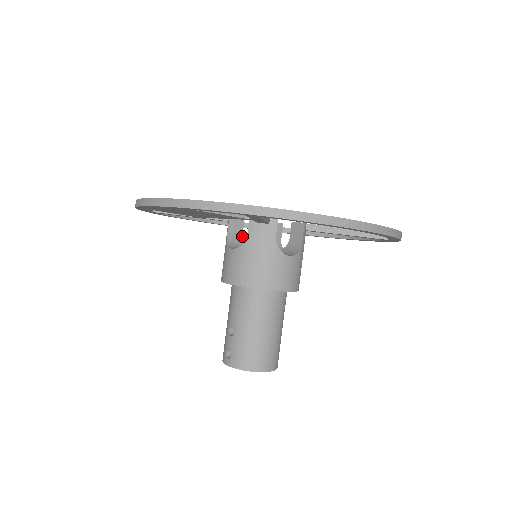
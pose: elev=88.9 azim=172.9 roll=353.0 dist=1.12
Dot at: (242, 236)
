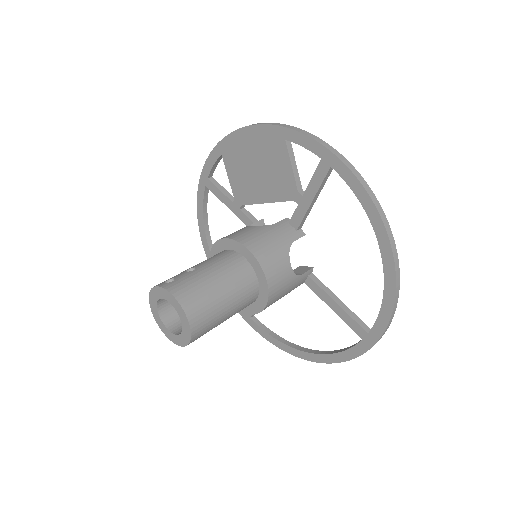
Dot at: occluded
